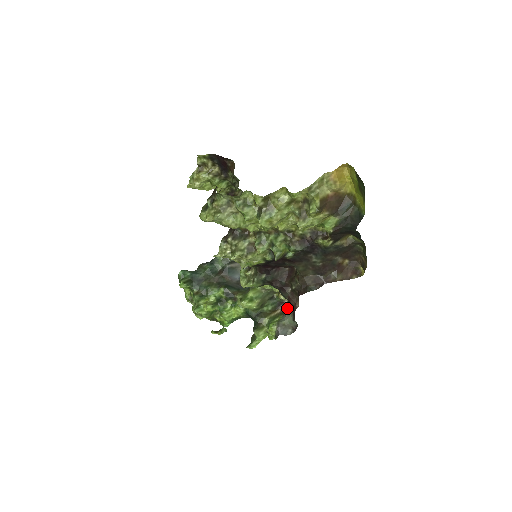
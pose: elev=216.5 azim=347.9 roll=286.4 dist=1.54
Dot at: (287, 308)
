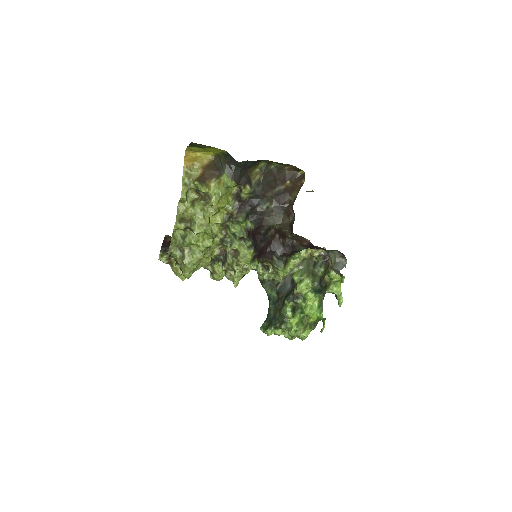
Dot at: (326, 254)
